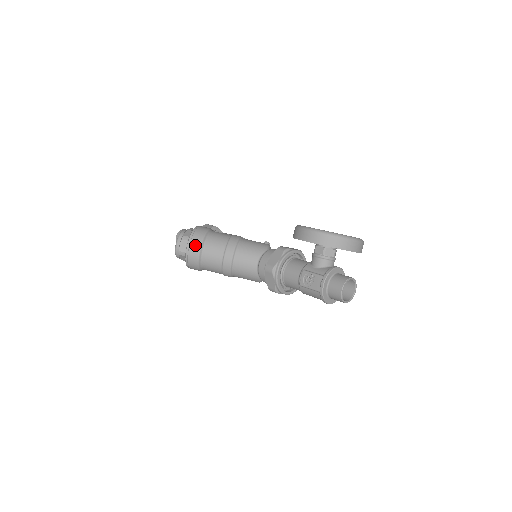
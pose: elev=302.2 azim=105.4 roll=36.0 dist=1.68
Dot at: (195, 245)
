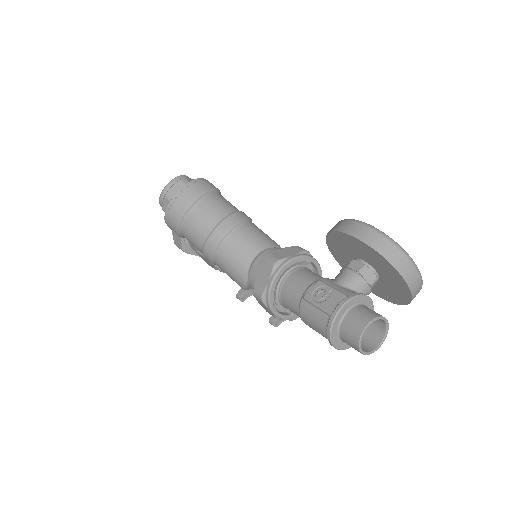
Dot at: (193, 191)
